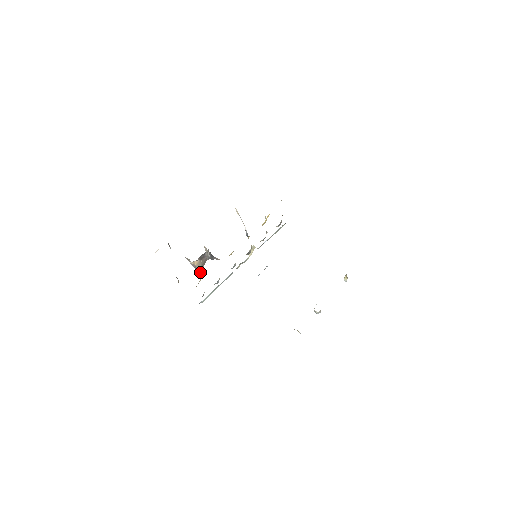
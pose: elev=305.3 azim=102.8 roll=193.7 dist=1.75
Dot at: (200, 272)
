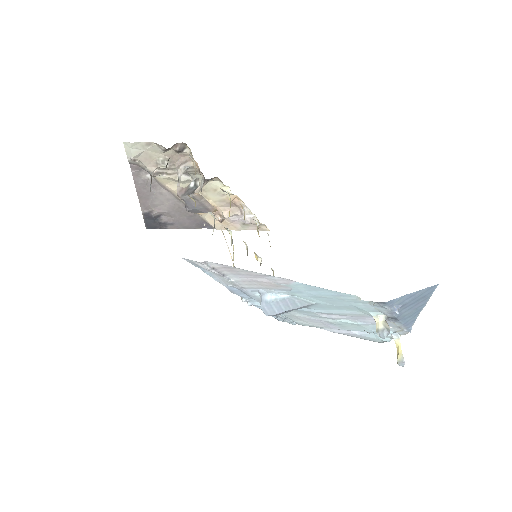
Dot at: (195, 179)
